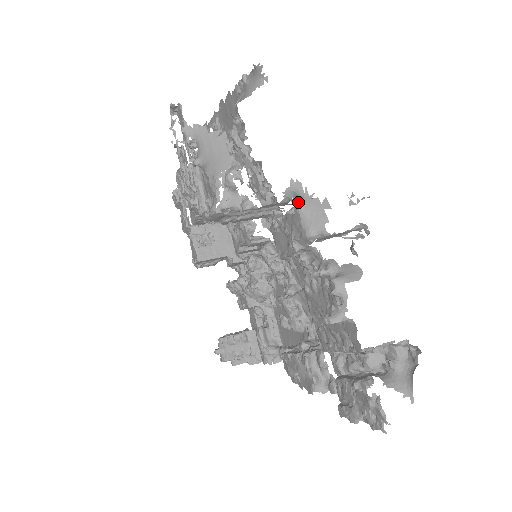
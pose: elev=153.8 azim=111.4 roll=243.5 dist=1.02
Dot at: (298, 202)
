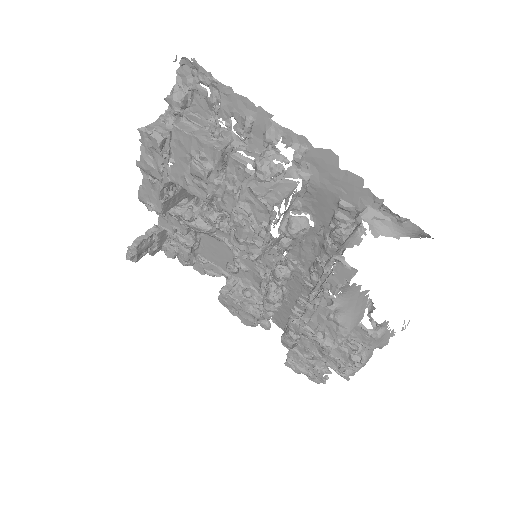
Dot at: (380, 335)
